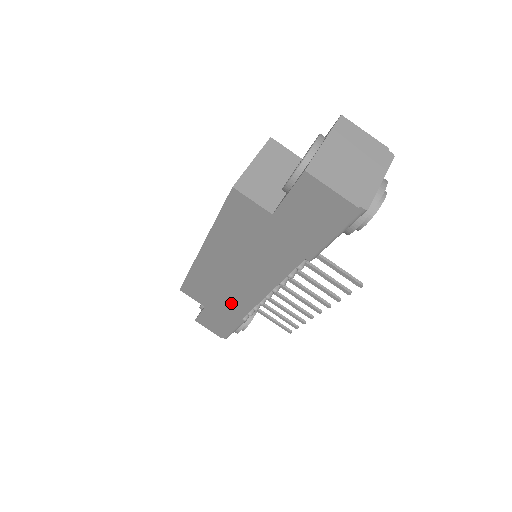
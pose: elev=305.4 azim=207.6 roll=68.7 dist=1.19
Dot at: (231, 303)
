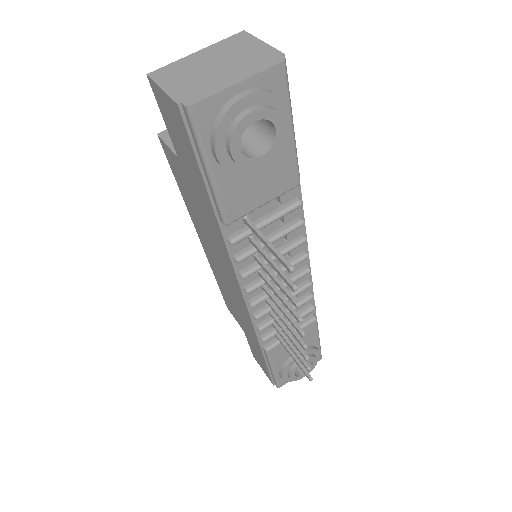
Dot at: (245, 320)
